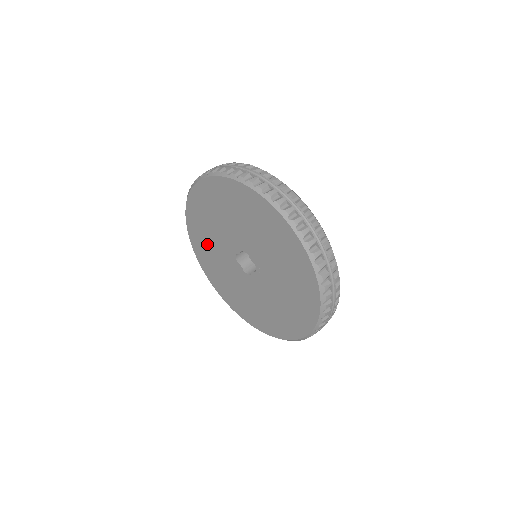
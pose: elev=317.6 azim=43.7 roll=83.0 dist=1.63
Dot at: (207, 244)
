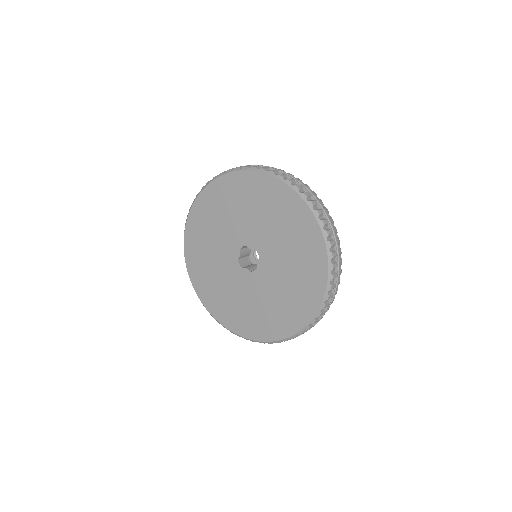
Dot at: (213, 282)
